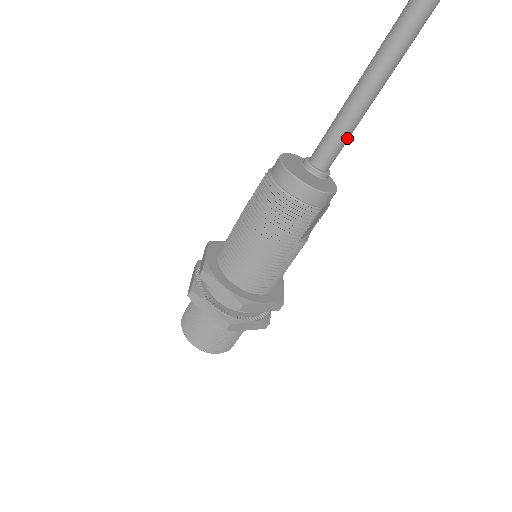
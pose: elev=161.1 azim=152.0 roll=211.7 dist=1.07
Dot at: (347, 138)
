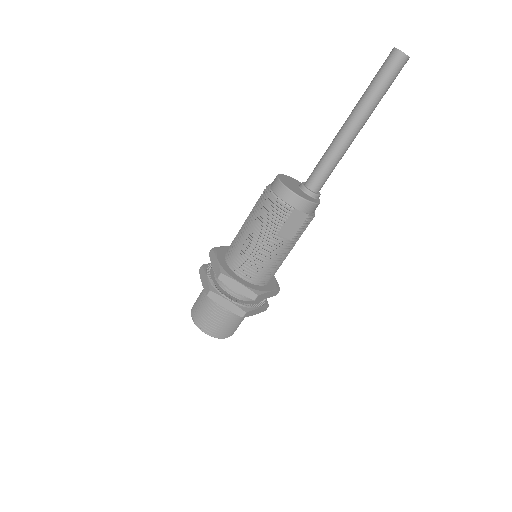
Dot at: (330, 166)
